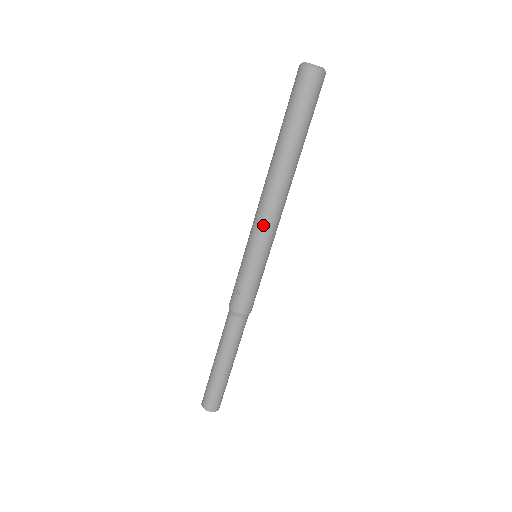
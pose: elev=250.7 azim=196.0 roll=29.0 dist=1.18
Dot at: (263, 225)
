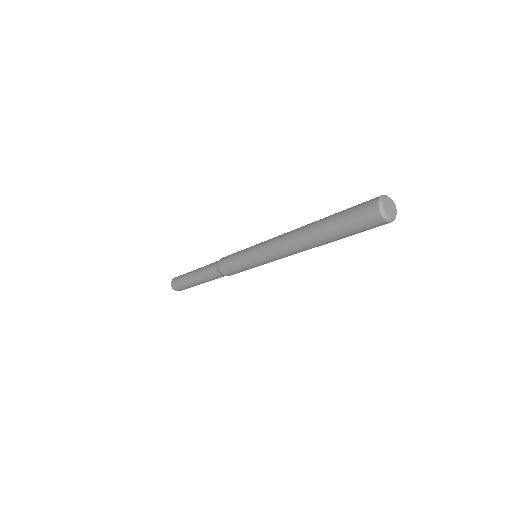
Dot at: (268, 251)
